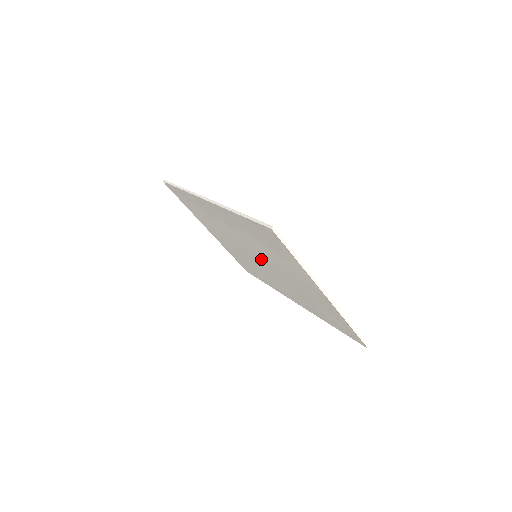
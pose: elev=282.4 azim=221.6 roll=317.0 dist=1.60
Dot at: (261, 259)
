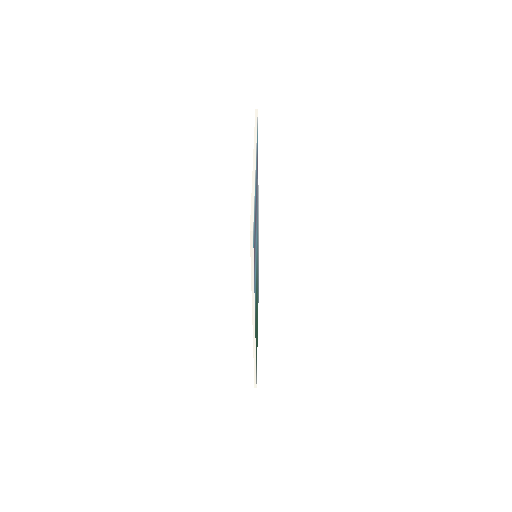
Dot at: occluded
